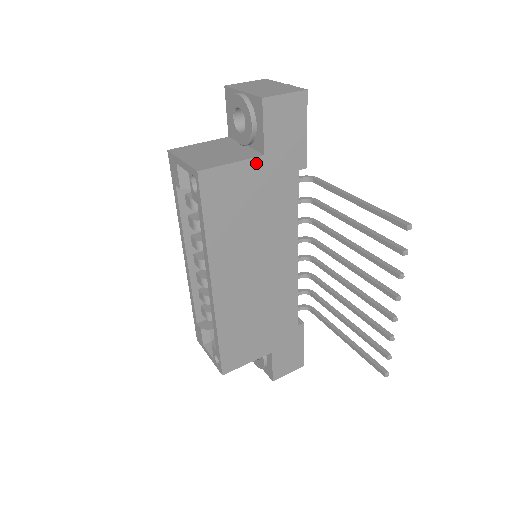
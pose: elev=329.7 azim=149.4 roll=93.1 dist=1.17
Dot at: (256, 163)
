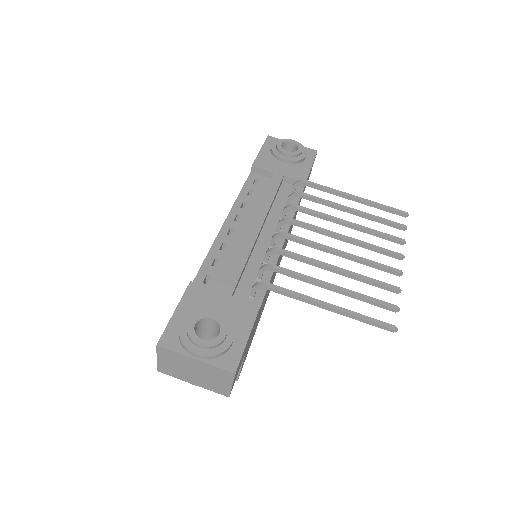
Dot at: (246, 351)
